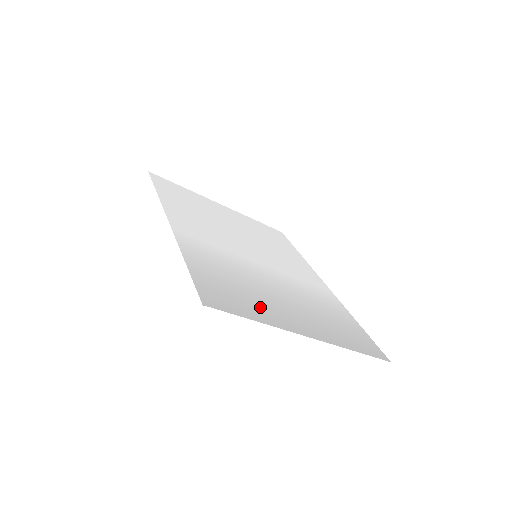
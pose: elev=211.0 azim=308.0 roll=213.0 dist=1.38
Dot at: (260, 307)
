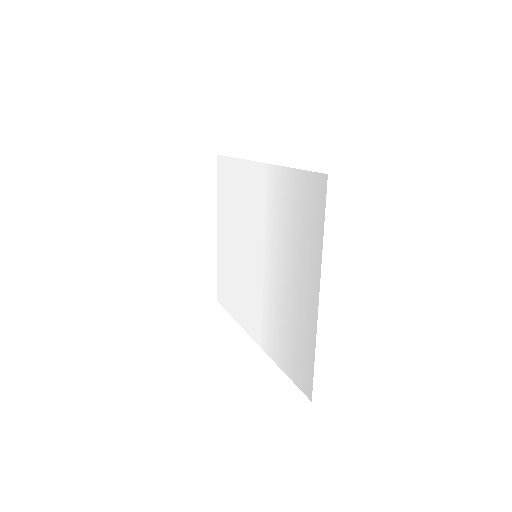
Dot at: (308, 242)
